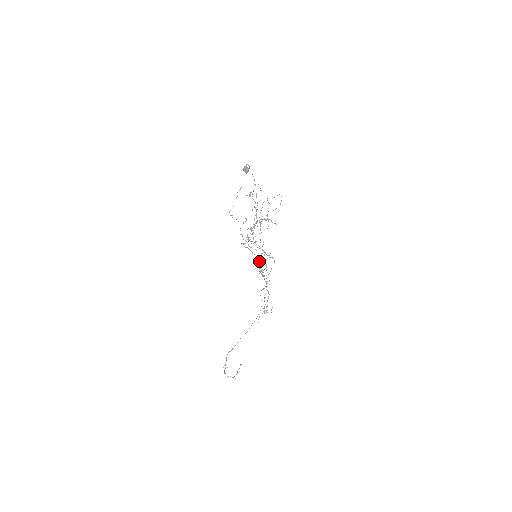
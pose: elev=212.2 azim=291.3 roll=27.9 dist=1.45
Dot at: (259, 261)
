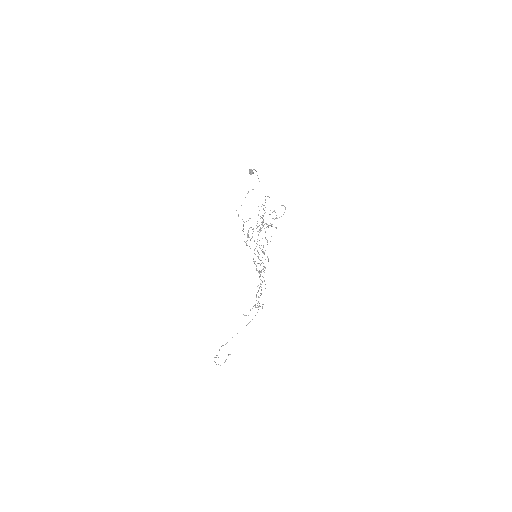
Dot at: (259, 263)
